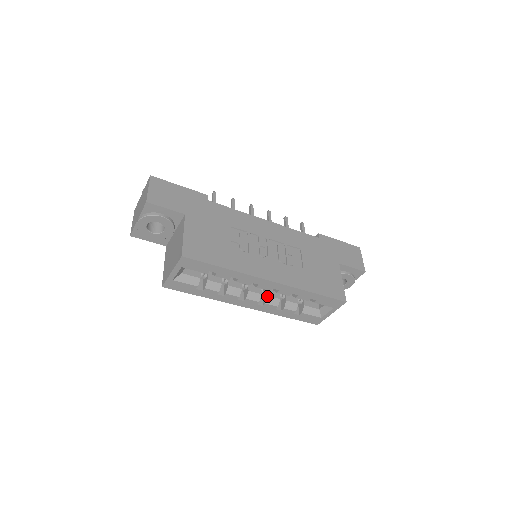
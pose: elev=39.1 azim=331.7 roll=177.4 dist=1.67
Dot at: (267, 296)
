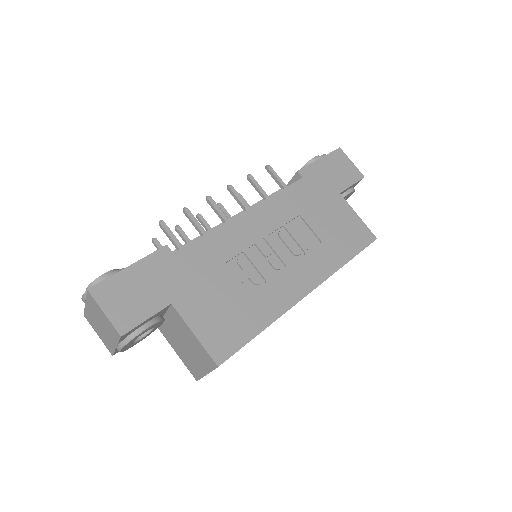
Dot at: occluded
